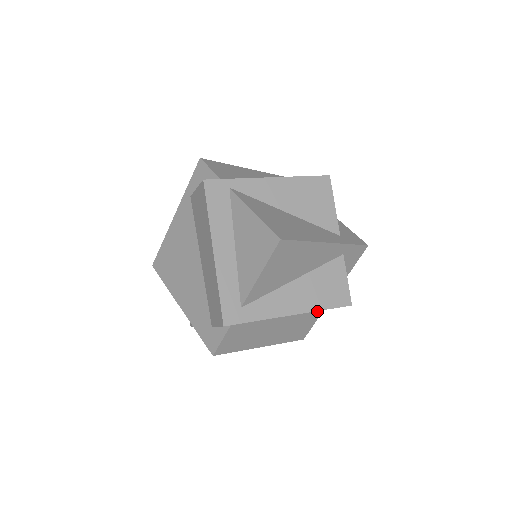
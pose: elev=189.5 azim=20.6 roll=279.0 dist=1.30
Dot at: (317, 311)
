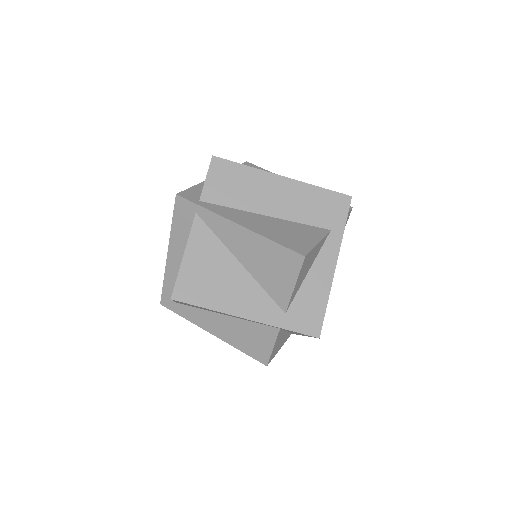
Dot at: occluded
